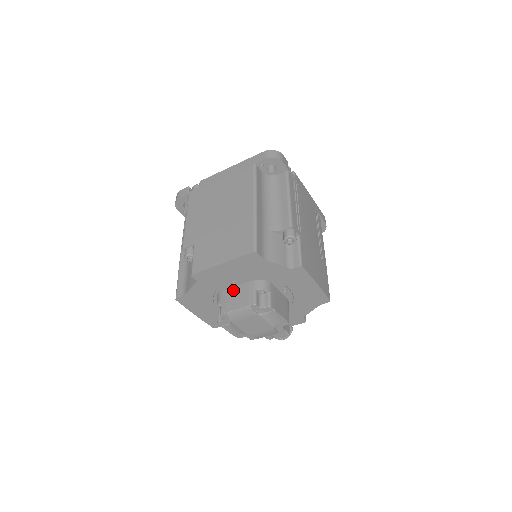
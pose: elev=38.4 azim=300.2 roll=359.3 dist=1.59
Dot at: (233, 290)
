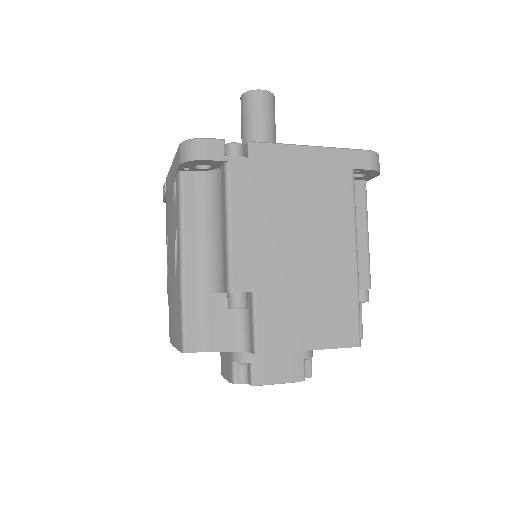
Dot at: occluded
